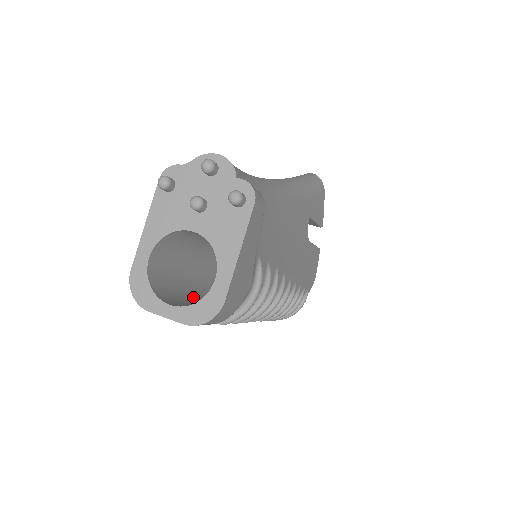
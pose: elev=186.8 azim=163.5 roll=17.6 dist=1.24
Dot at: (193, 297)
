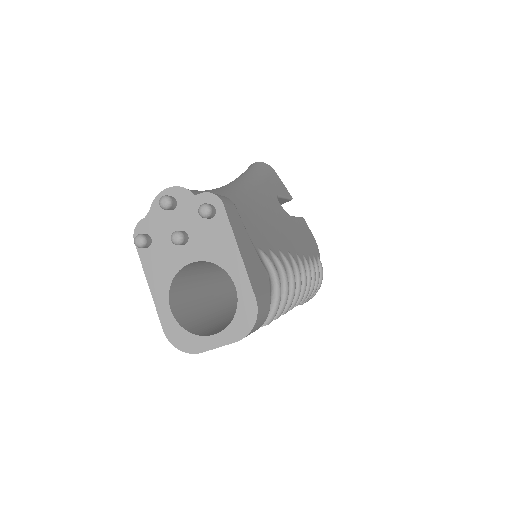
Dot at: (229, 320)
